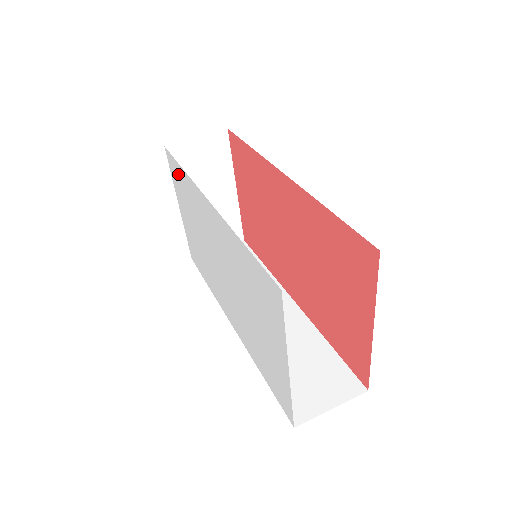
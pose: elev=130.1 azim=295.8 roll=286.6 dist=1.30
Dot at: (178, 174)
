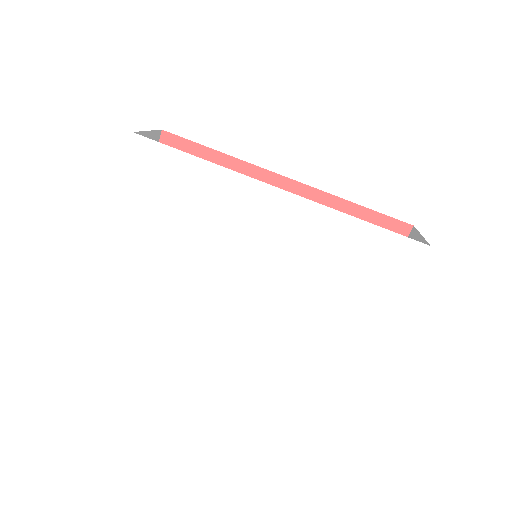
Dot at: (170, 167)
